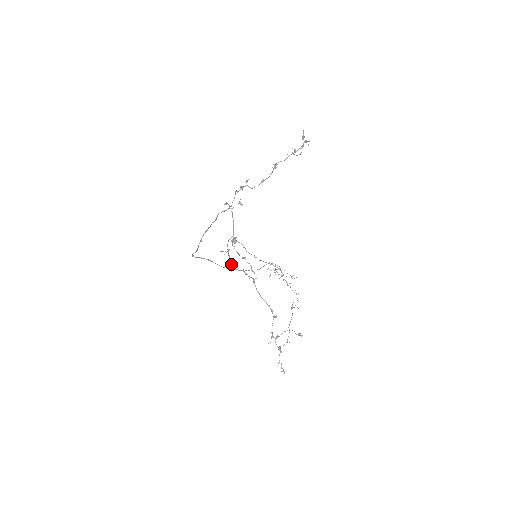
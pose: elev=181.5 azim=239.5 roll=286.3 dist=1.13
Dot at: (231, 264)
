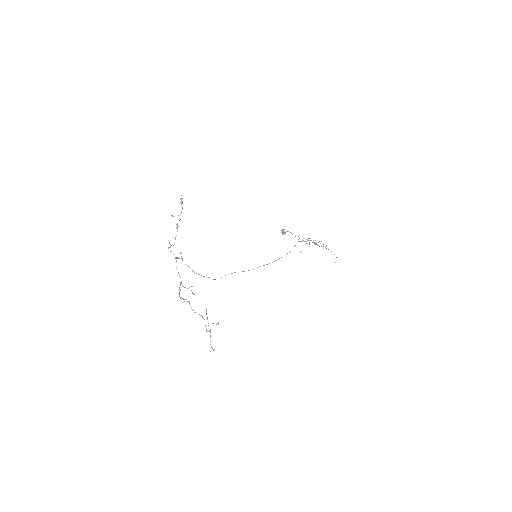
Dot at: (180, 297)
